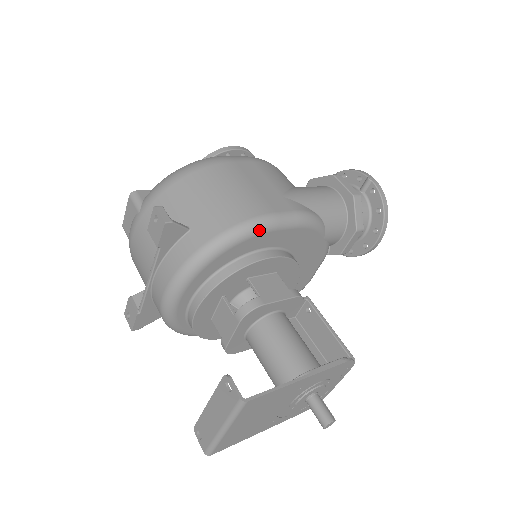
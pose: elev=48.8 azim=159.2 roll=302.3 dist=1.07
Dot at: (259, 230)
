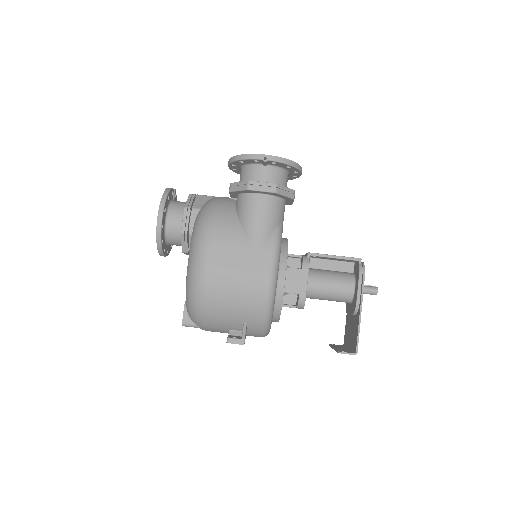
Dot at: (275, 291)
